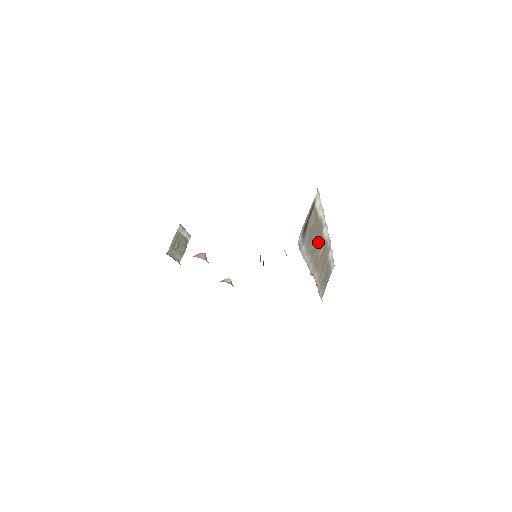
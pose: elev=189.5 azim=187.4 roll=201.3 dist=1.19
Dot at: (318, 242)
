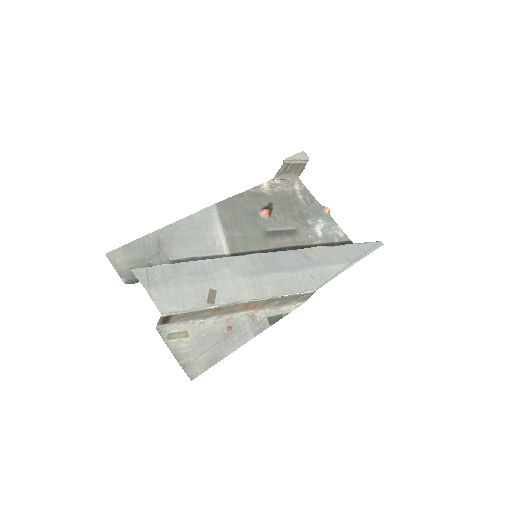
Dot at: (219, 310)
